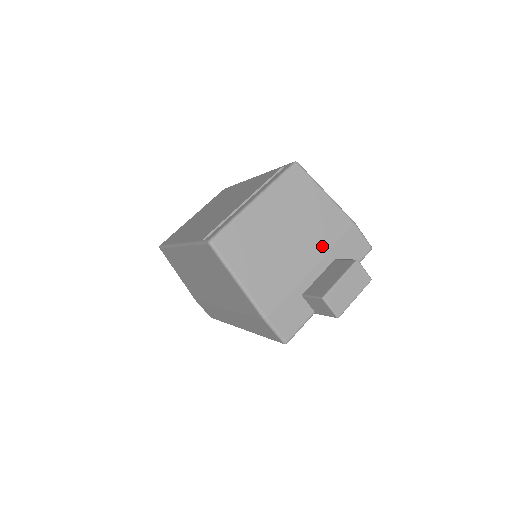
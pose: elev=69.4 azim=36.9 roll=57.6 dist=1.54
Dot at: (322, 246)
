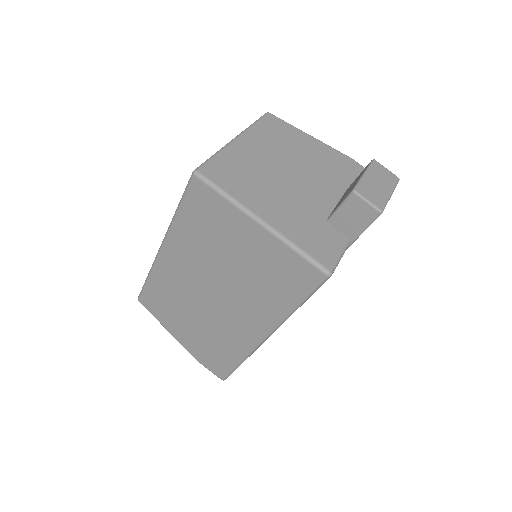
Dot at: (327, 176)
